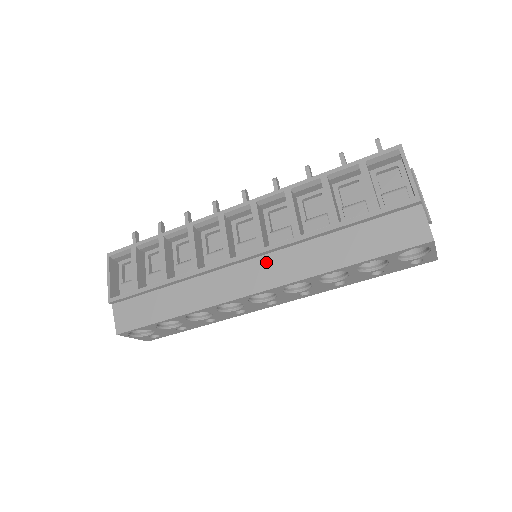
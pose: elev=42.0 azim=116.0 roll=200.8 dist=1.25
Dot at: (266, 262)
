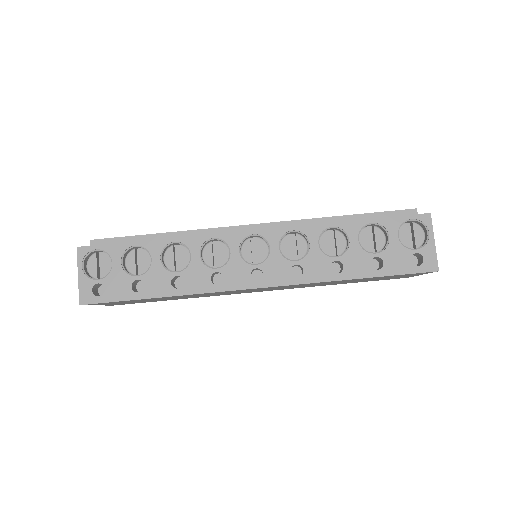
Dot at: occluded
